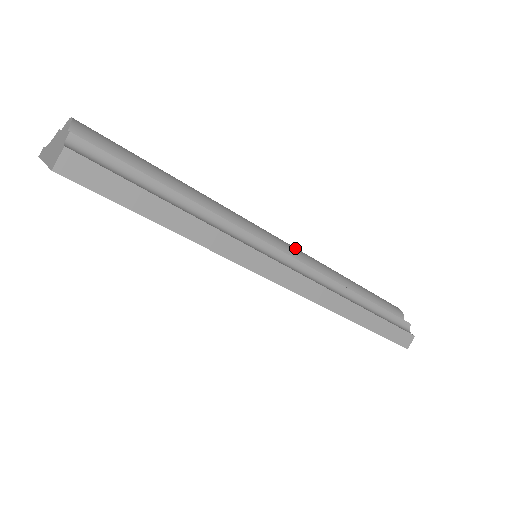
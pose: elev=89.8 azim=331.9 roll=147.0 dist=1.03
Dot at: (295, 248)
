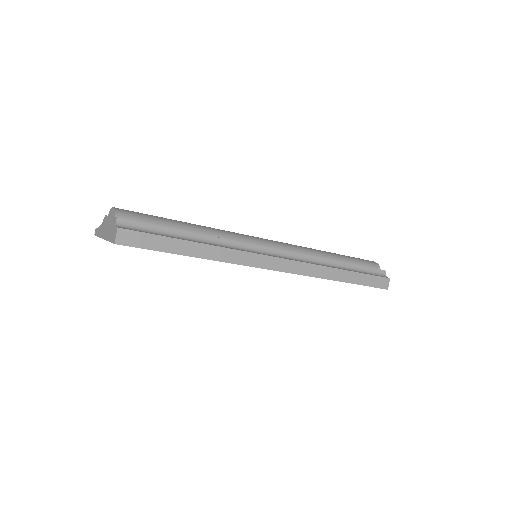
Dot at: (281, 242)
